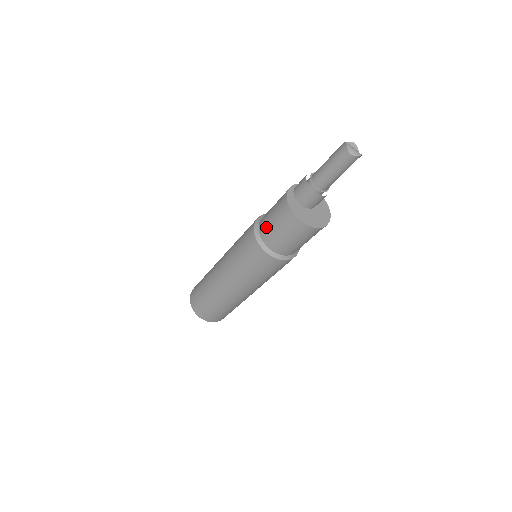
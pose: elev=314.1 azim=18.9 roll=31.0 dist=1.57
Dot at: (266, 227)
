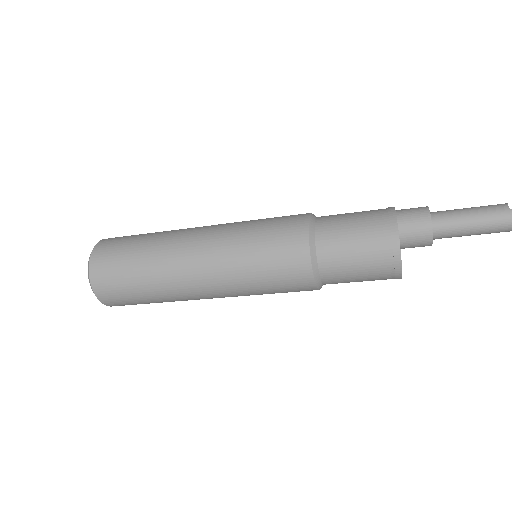
Dot at: (338, 261)
